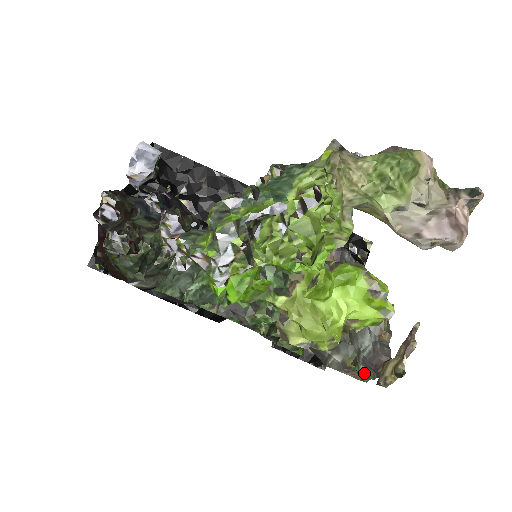
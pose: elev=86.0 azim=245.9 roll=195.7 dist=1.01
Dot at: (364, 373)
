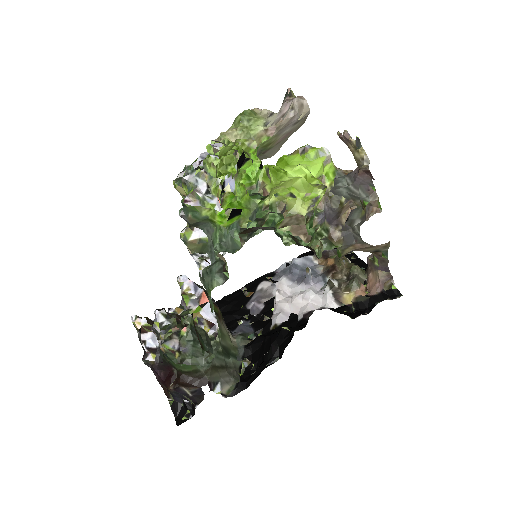
Dot at: (369, 195)
